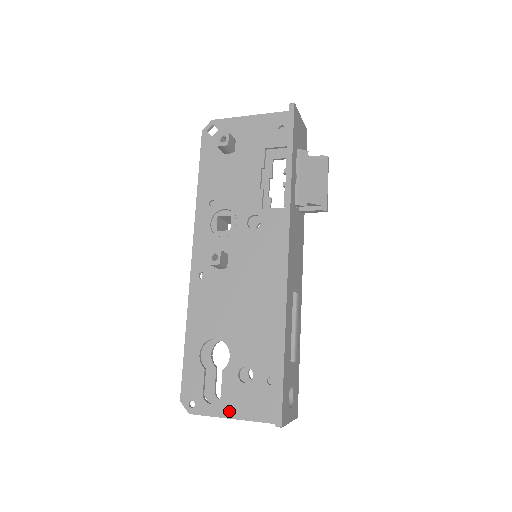
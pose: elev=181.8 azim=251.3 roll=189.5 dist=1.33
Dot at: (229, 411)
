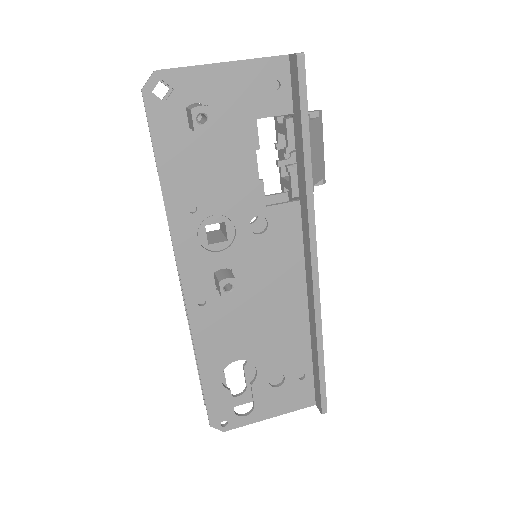
Dot at: (266, 414)
